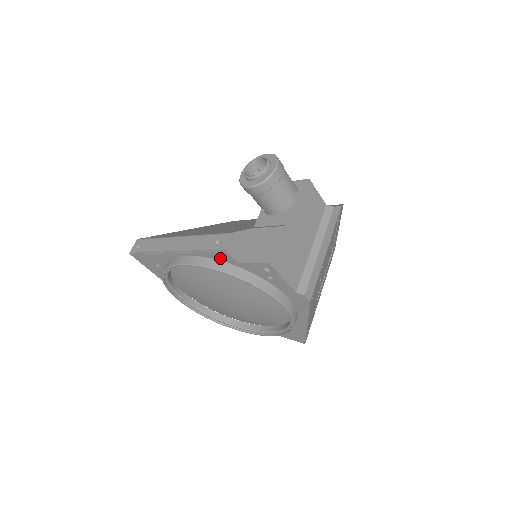
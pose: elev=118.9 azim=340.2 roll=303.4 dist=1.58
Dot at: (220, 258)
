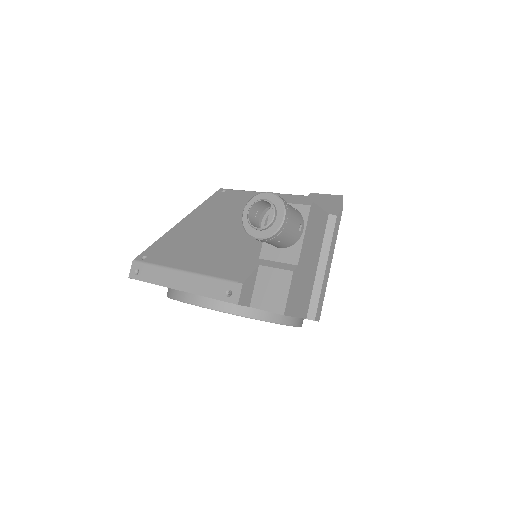
Dot at: (232, 303)
